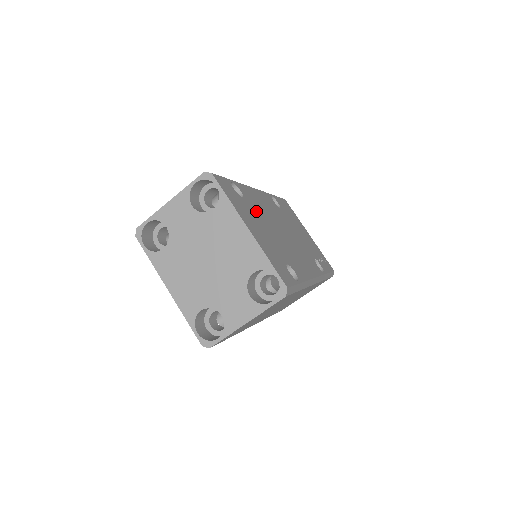
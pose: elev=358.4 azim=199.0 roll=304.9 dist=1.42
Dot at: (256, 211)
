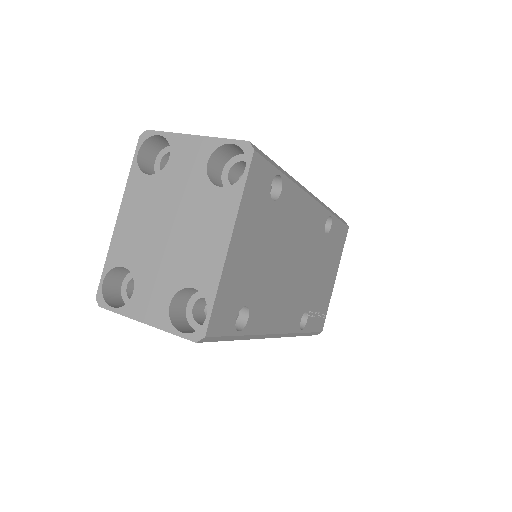
Dot at: (277, 225)
